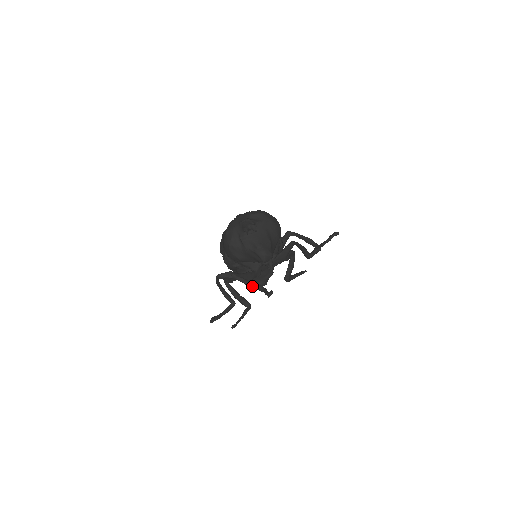
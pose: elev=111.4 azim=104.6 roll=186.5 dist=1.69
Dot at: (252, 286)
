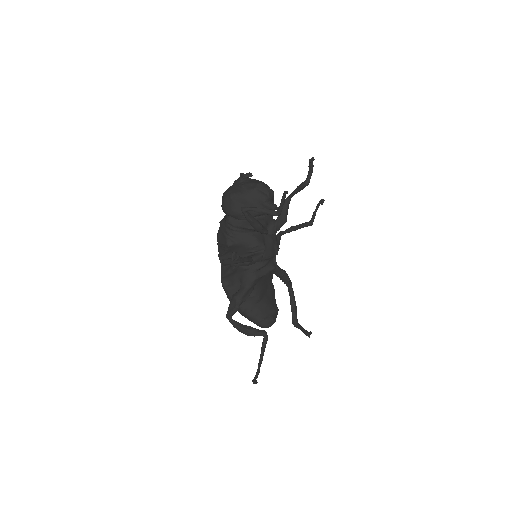
Dot at: (265, 209)
